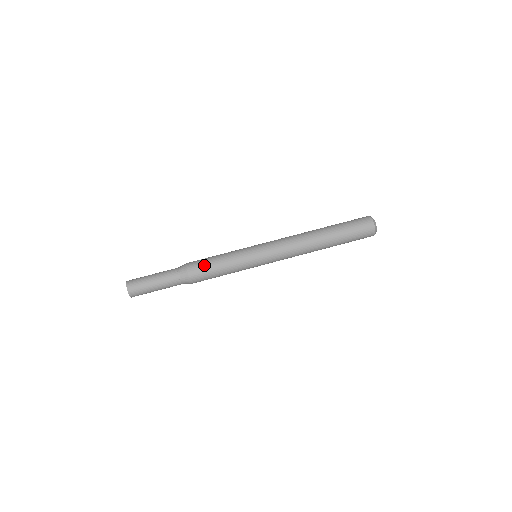
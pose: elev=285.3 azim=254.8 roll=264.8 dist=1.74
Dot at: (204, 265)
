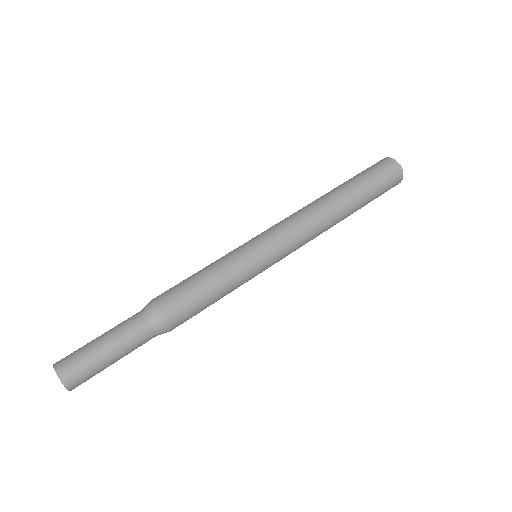
Dot at: (182, 290)
